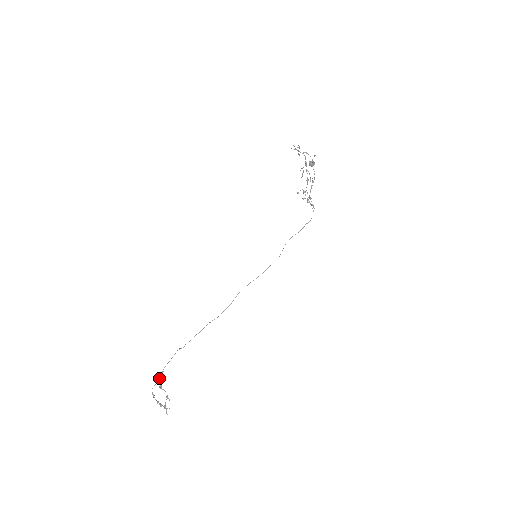
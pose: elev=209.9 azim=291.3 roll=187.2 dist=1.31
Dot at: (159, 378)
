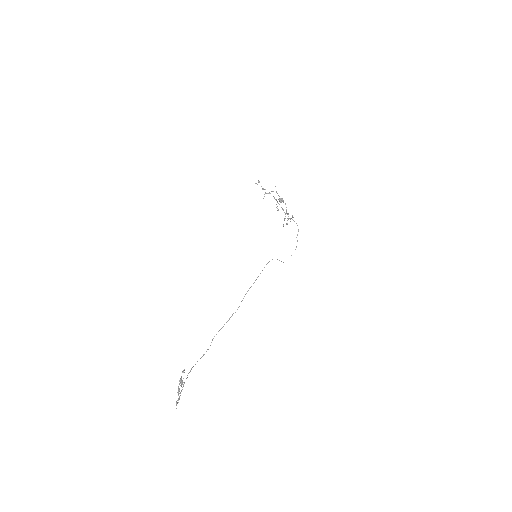
Dot at: (183, 386)
